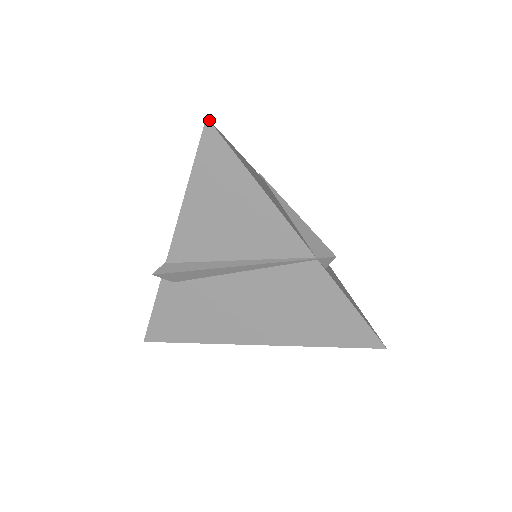
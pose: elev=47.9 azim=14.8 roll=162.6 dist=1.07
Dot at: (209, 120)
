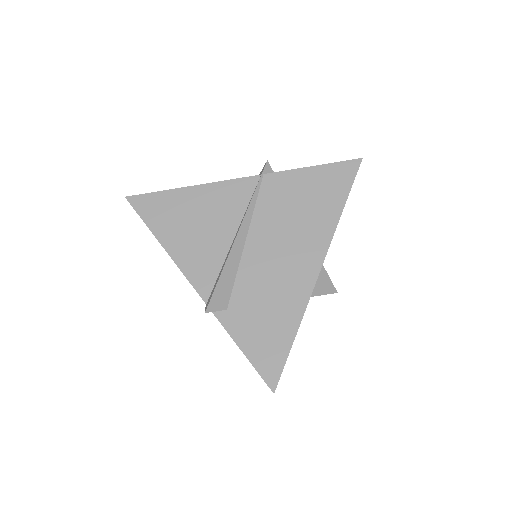
Dot at: (128, 197)
